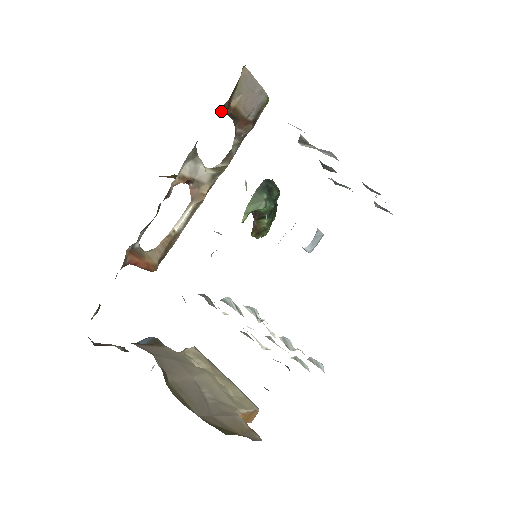
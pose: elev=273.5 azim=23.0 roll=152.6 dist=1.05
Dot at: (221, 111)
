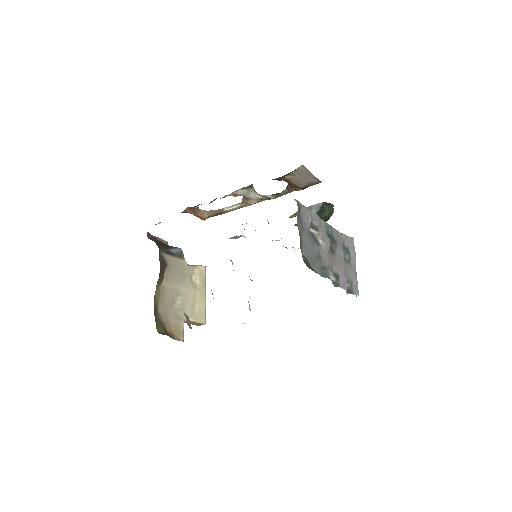
Dot at: (274, 179)
